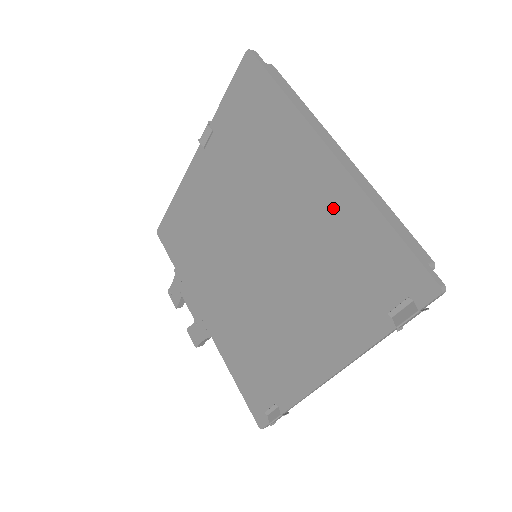
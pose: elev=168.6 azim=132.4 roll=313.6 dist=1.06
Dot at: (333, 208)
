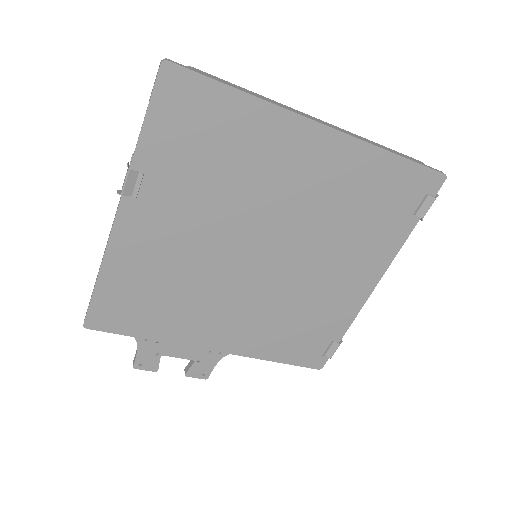
Dot at: (341, 170)
